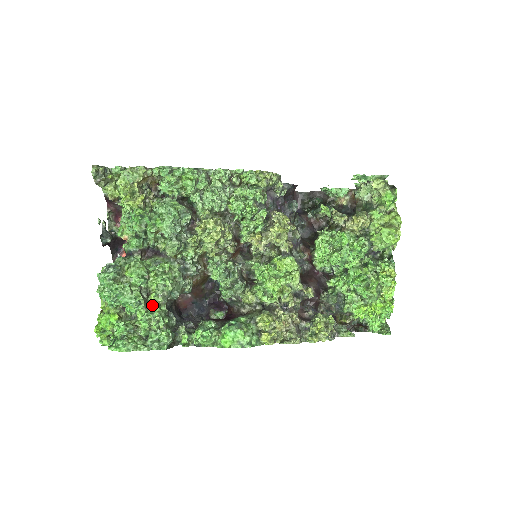
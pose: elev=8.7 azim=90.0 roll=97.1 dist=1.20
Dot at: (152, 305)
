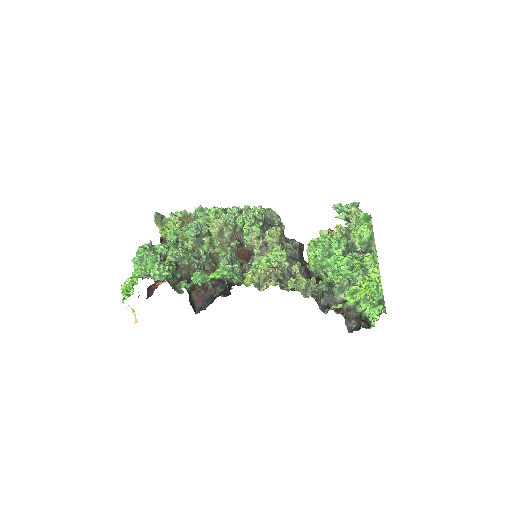
Dot at: occluded
